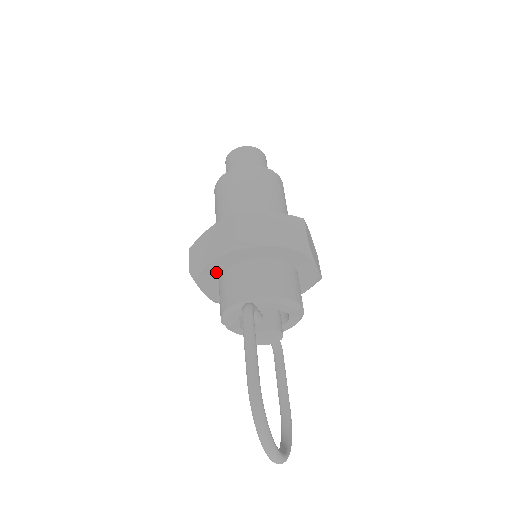
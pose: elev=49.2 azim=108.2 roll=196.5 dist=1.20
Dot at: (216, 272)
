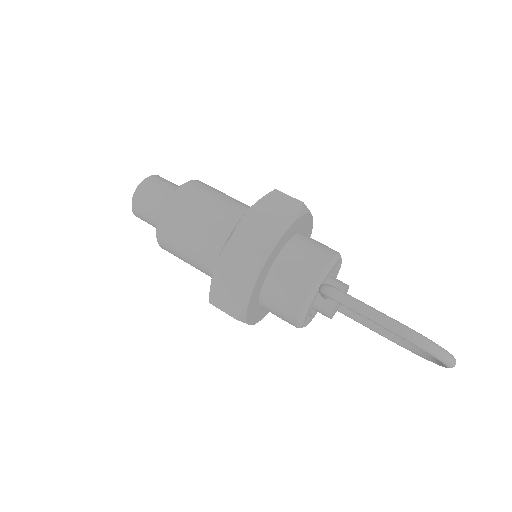
Dot at: (256, 295)
